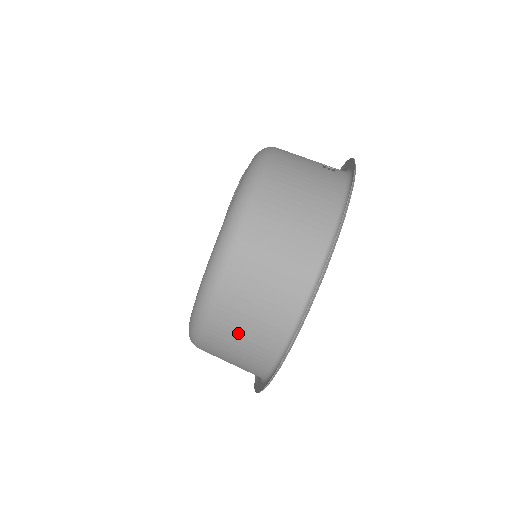
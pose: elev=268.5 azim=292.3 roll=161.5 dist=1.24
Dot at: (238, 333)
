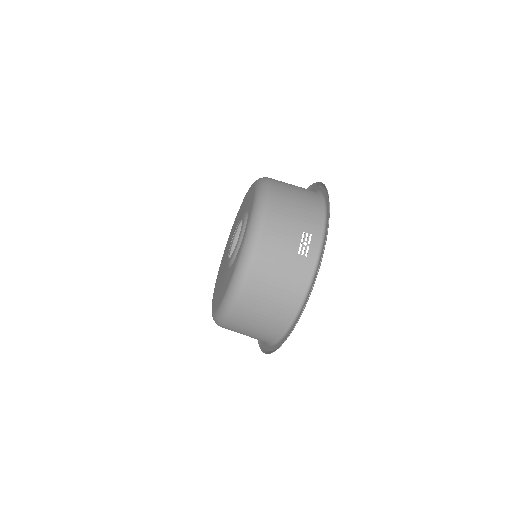
Dot at: occluded
